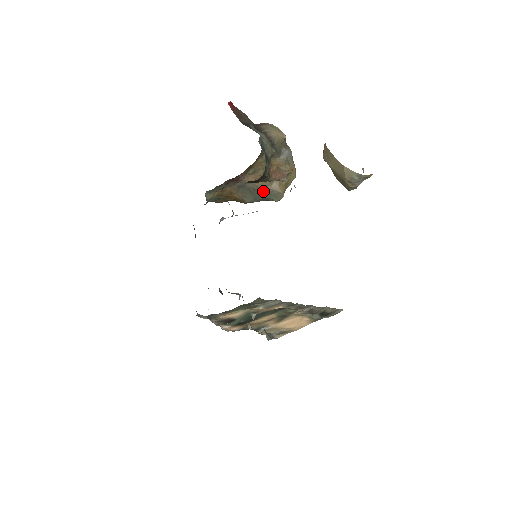
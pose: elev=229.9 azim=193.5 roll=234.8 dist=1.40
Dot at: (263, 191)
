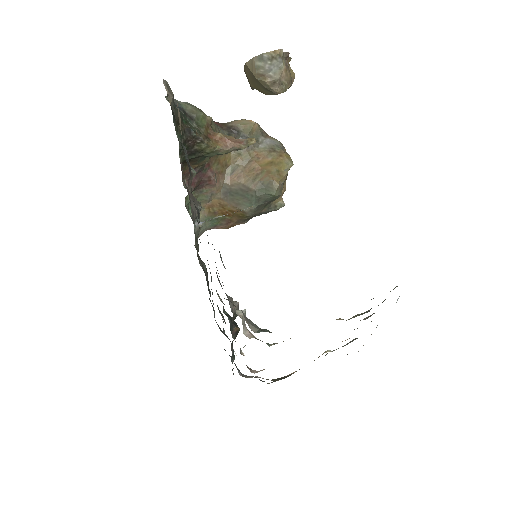
Dot at: (252, 188)
